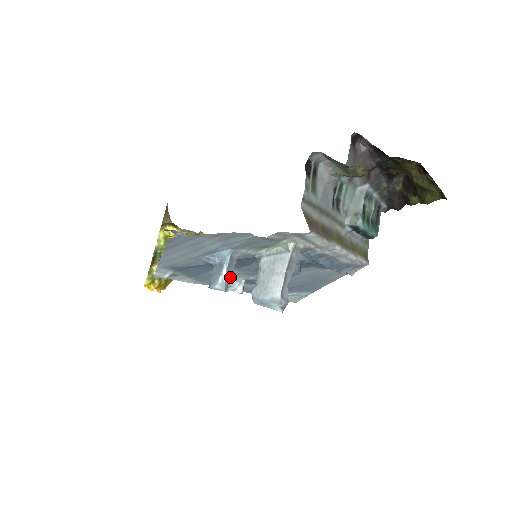
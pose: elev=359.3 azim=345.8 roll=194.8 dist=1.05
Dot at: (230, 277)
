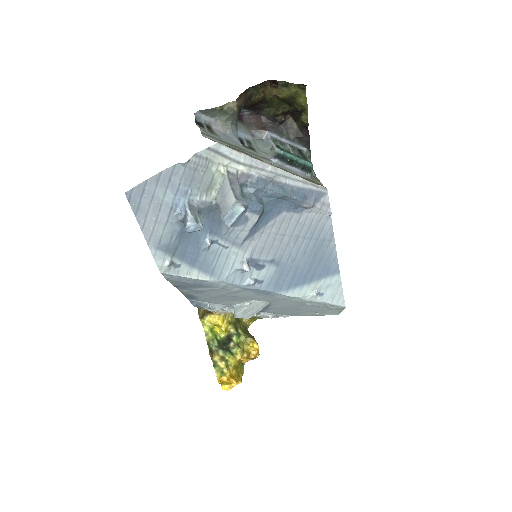
Dot at: (197, 216)
